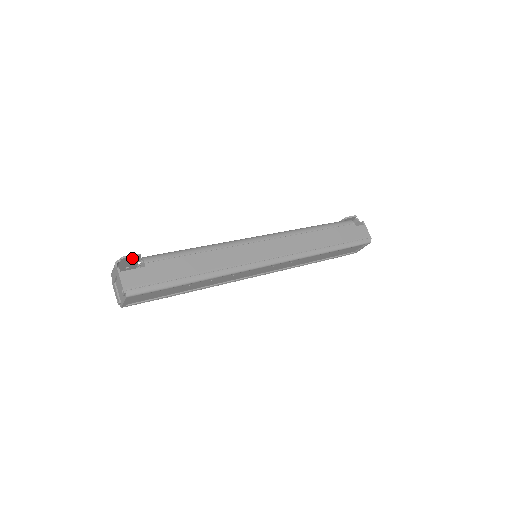
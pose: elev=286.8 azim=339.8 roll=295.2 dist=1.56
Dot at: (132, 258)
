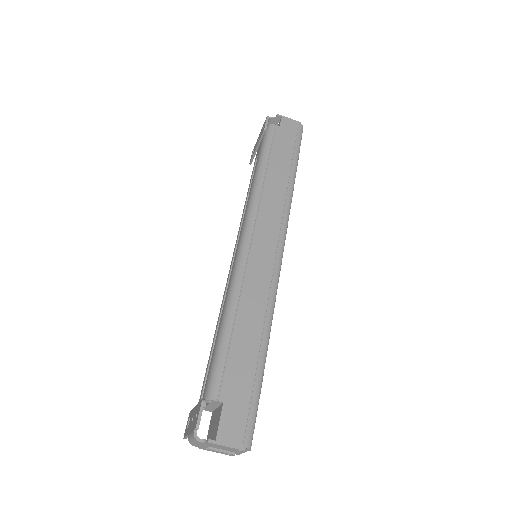
Dot at: (200, 413)
